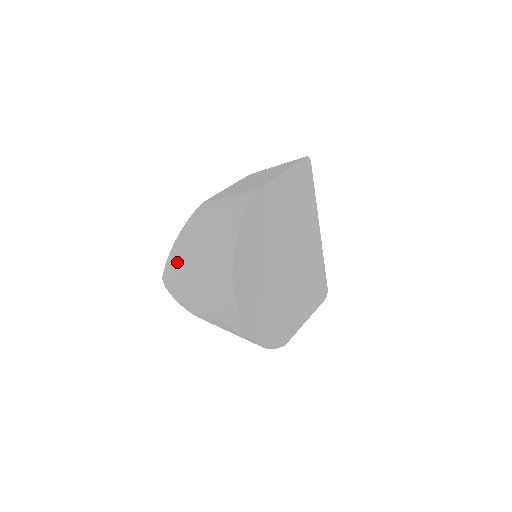
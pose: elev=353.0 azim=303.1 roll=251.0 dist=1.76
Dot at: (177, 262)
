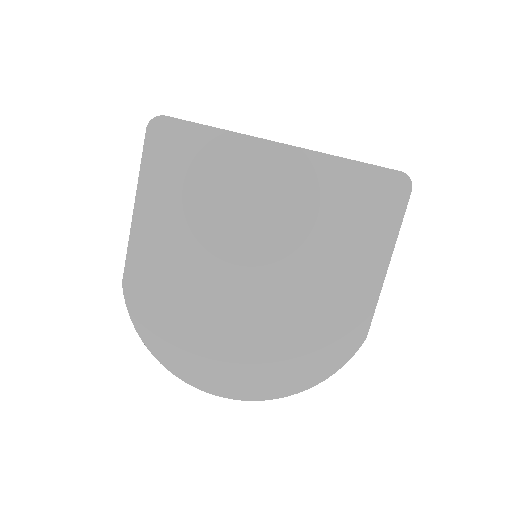
Dot at: occluded
